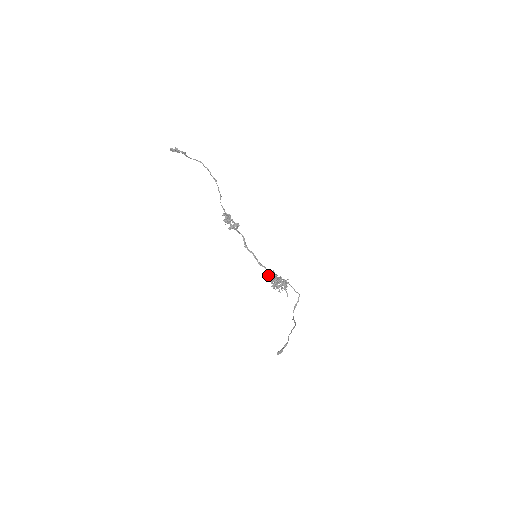
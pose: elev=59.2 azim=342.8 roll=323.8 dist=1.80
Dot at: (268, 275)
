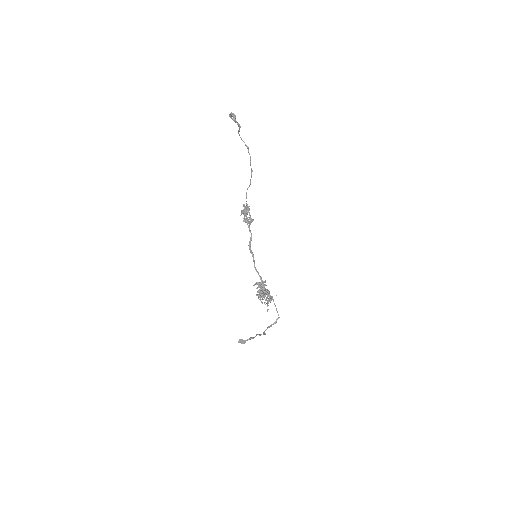
Dot at: occluded
